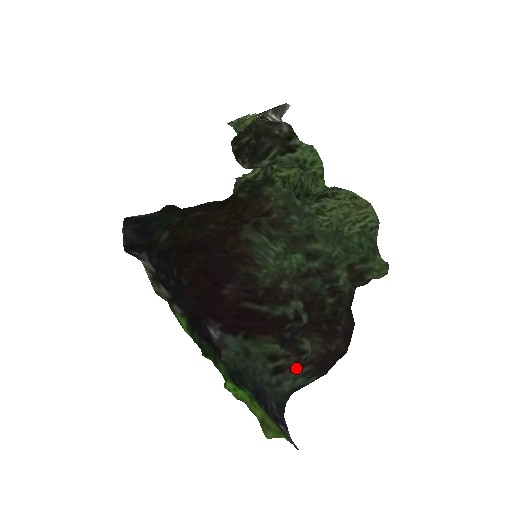
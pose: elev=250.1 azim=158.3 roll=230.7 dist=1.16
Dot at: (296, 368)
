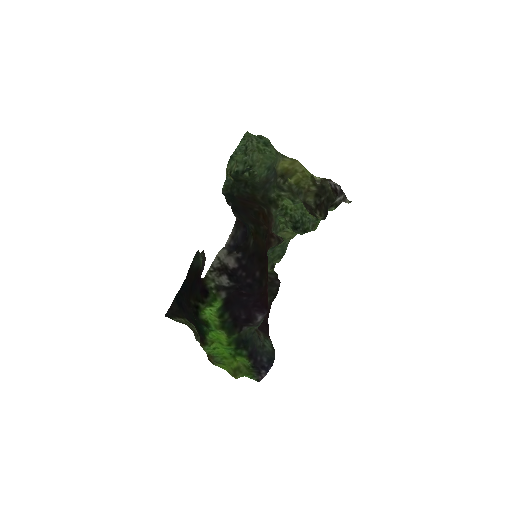
Dot at: (259, 333)
